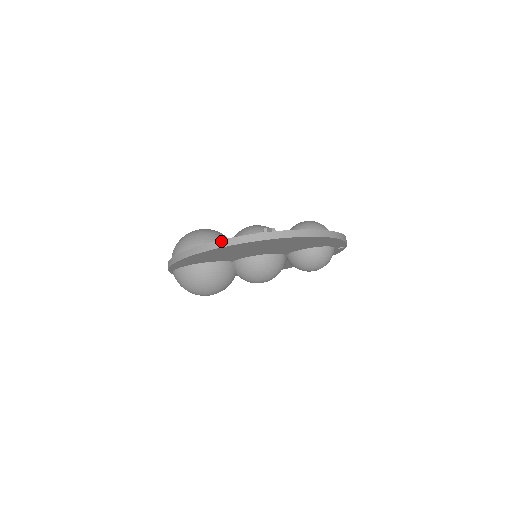
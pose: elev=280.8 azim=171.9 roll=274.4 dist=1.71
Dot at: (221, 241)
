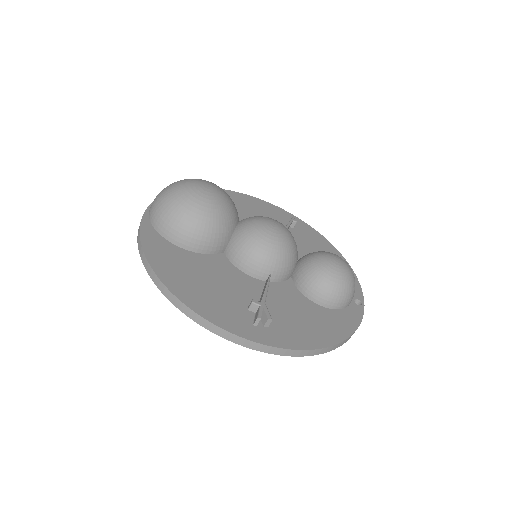
Dot at: (193, 313)
